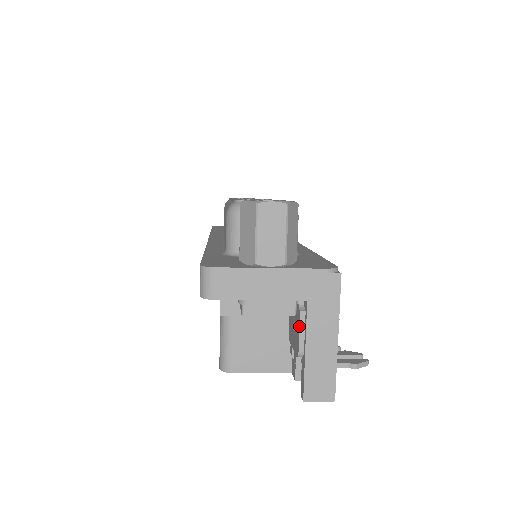
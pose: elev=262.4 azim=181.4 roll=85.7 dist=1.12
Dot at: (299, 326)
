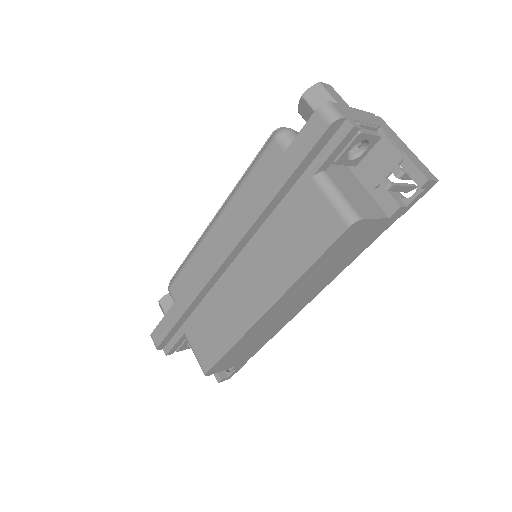
Dot at: (389, 139)
